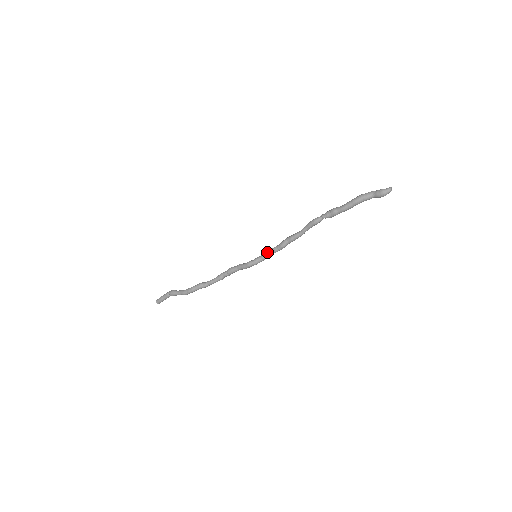
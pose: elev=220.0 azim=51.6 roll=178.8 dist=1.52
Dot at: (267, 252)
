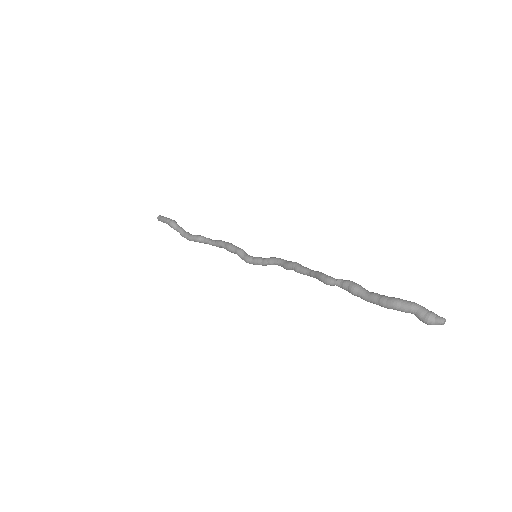
Dot at: (268, 262)
